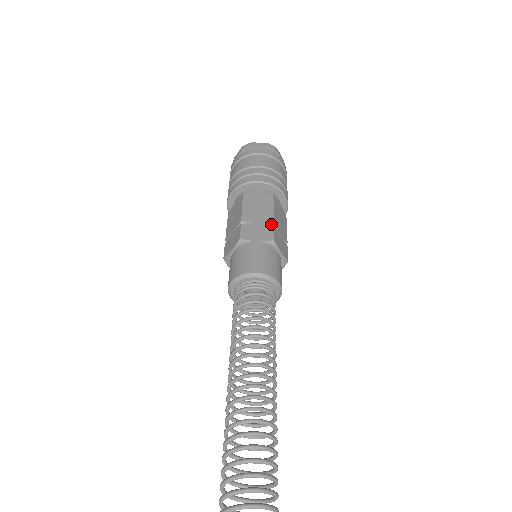
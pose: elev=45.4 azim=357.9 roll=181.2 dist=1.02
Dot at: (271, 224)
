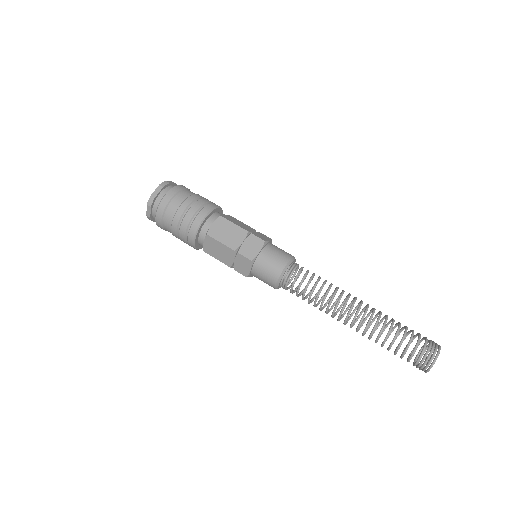
Dot at: (248, 234)
